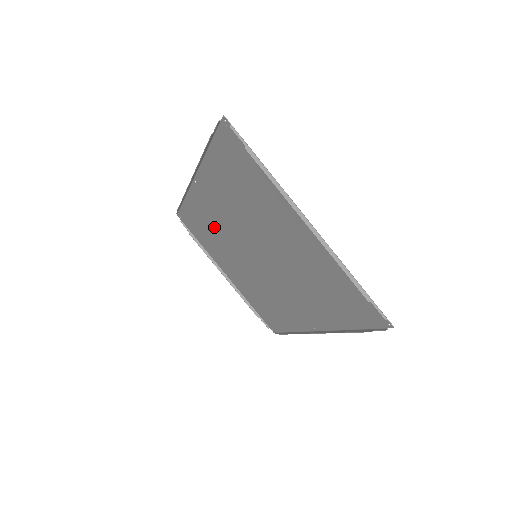
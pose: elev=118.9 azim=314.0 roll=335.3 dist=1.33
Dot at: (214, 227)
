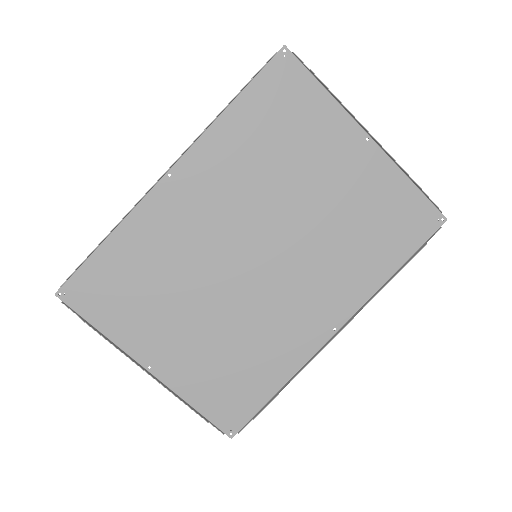
Dot at: (172, 254)
